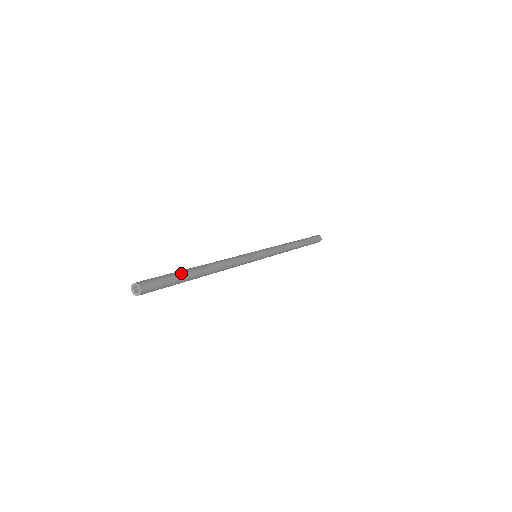
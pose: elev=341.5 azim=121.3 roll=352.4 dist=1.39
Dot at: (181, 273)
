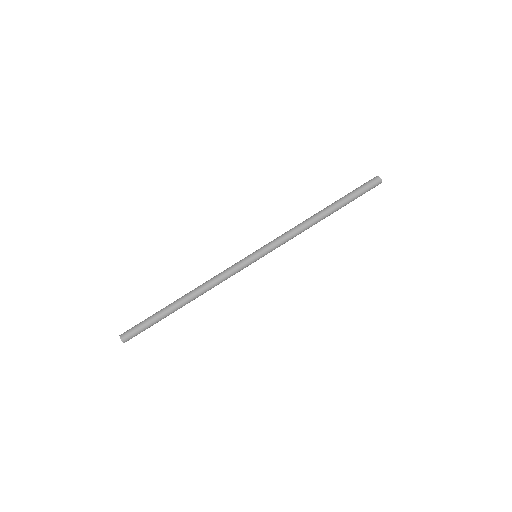
Dot at: (159, 316)
